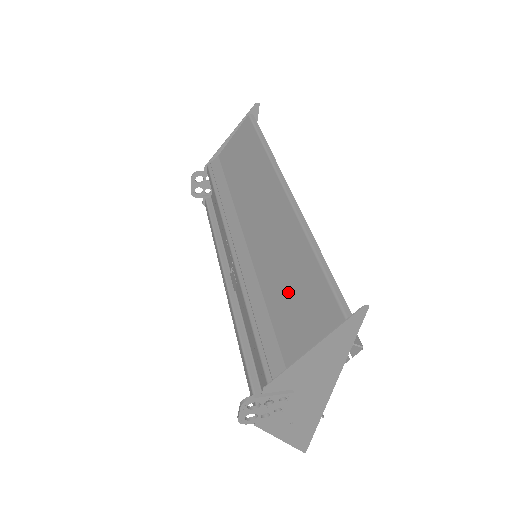
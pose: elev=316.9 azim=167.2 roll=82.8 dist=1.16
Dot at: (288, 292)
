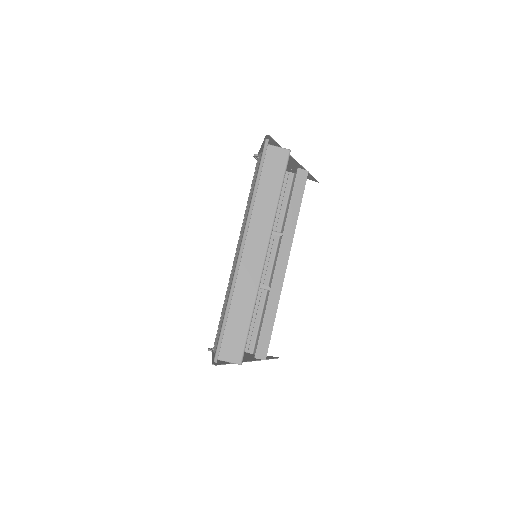
Dot at: (223, 317)
